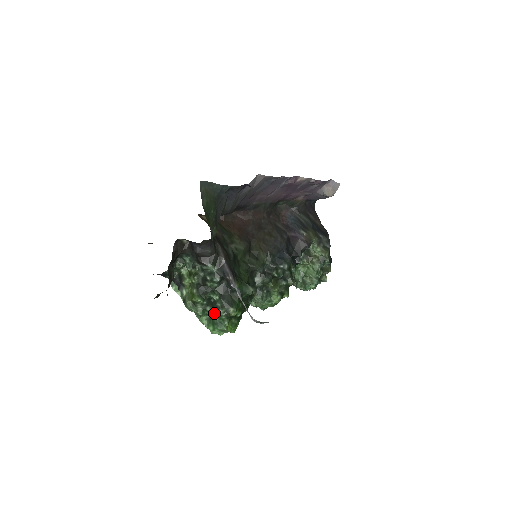
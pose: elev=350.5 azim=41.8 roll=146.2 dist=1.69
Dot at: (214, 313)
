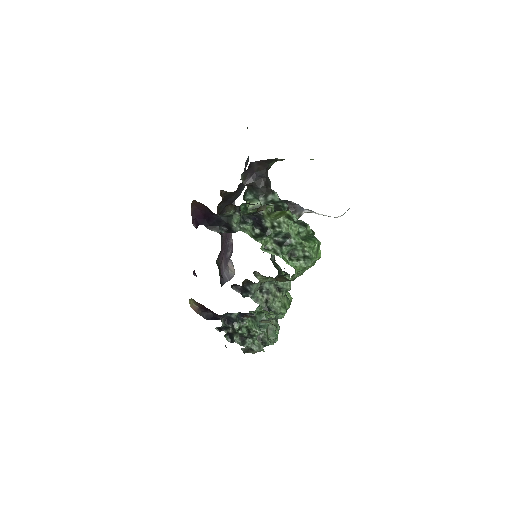
Dot at: (305, 227)
